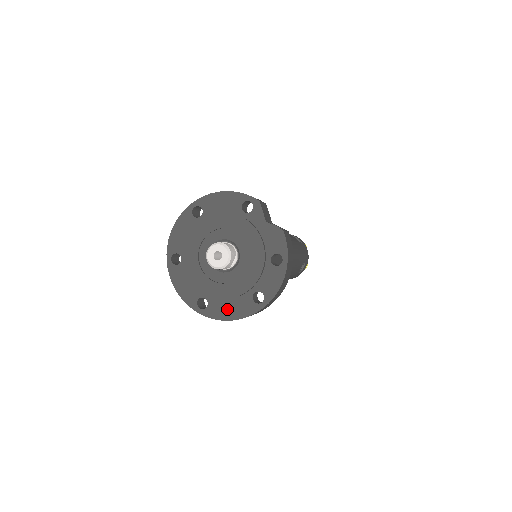
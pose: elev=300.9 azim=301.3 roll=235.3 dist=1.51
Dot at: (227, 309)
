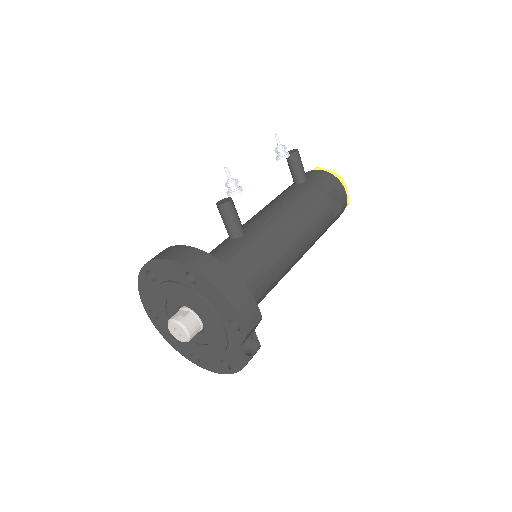
Dot at: (169, 336)
